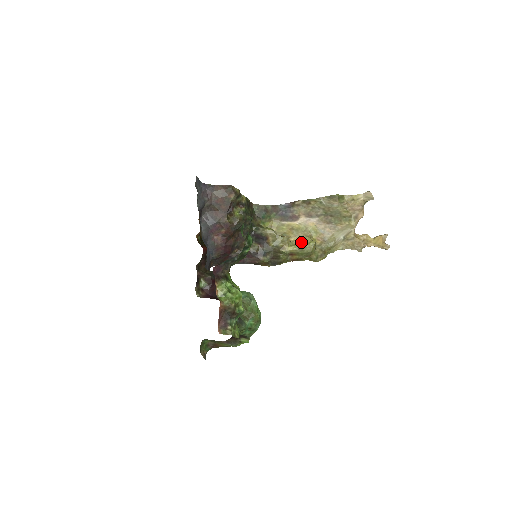
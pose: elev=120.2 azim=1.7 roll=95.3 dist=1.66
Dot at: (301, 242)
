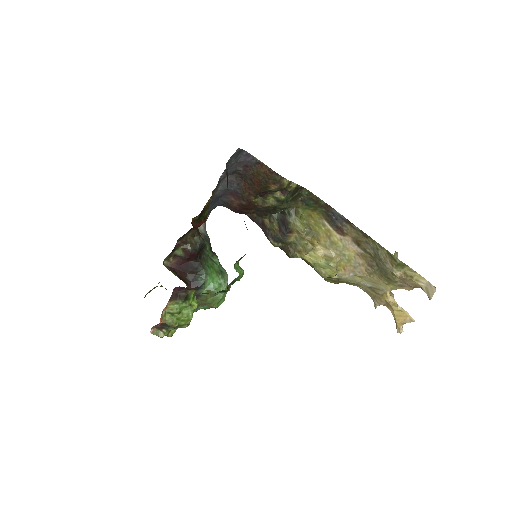
Dot at: (325, 258)
